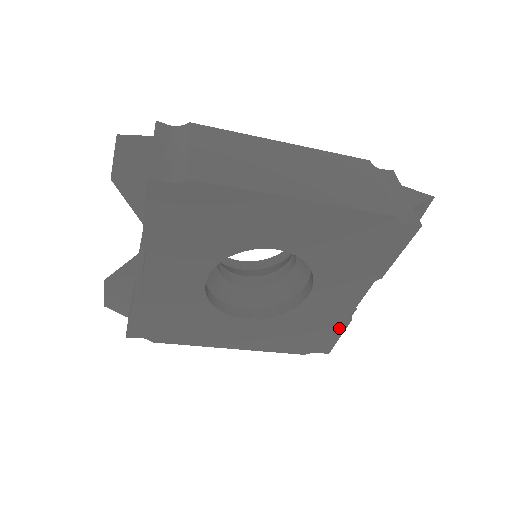
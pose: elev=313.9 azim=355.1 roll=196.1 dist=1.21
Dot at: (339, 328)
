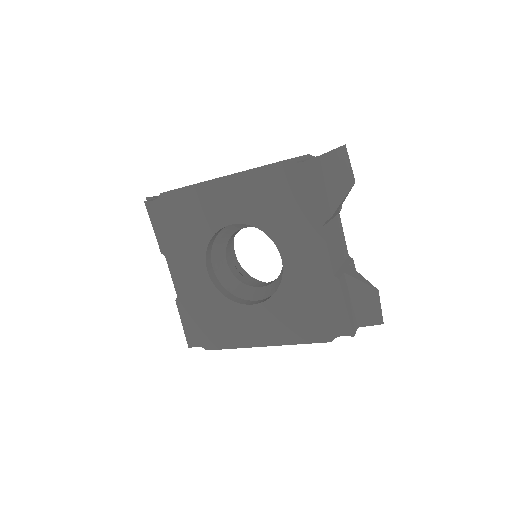
Dot at: (336, 295)
